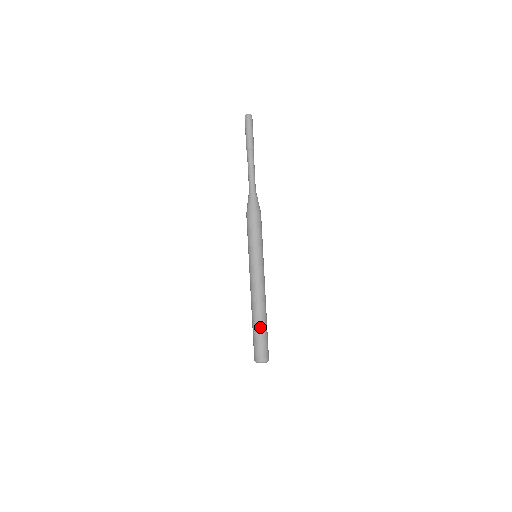
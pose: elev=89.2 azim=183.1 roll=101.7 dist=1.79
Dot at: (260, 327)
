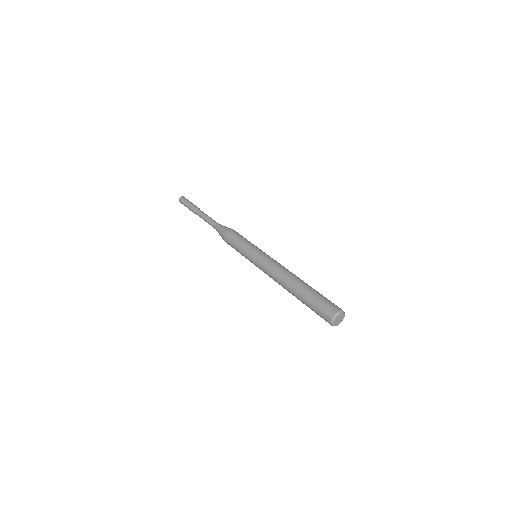
Dot at: (309, 287)
